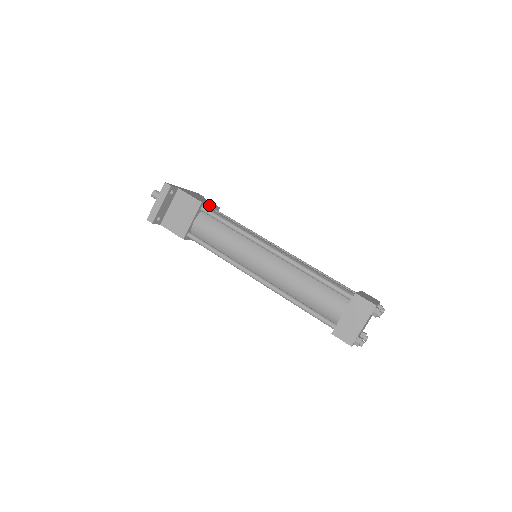
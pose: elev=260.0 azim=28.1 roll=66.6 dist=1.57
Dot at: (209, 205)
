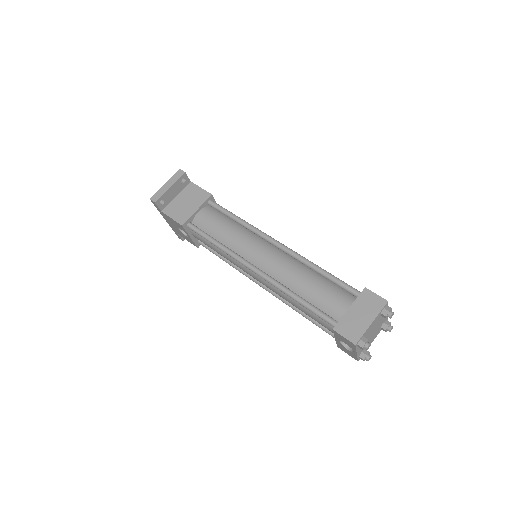
Dot at: occluded
